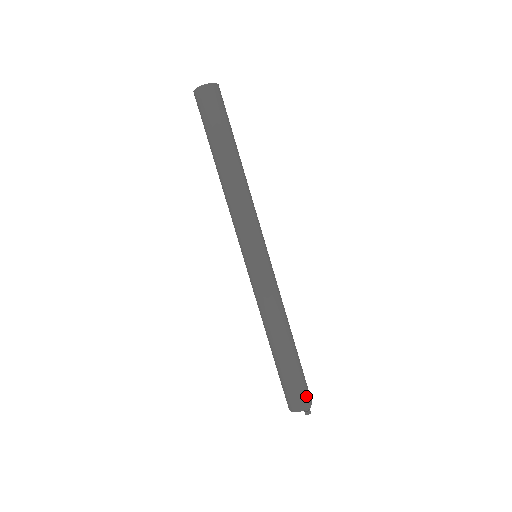
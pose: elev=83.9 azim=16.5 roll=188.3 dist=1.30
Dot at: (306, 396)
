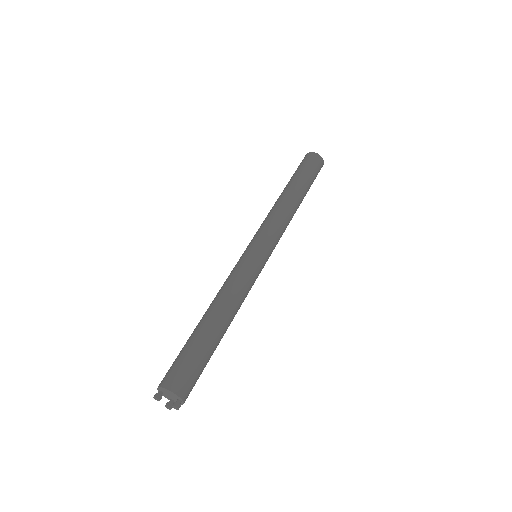
Dot at: (191, 389)
